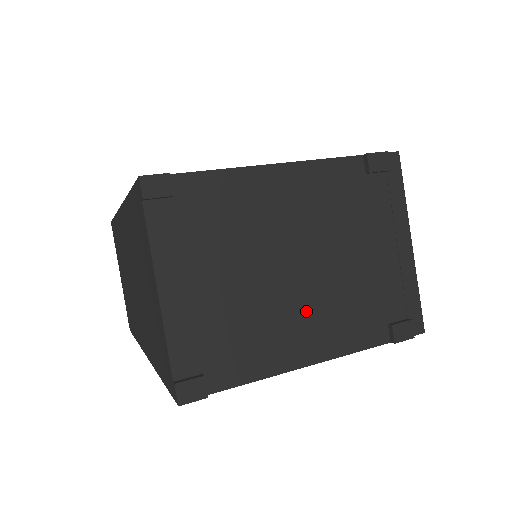
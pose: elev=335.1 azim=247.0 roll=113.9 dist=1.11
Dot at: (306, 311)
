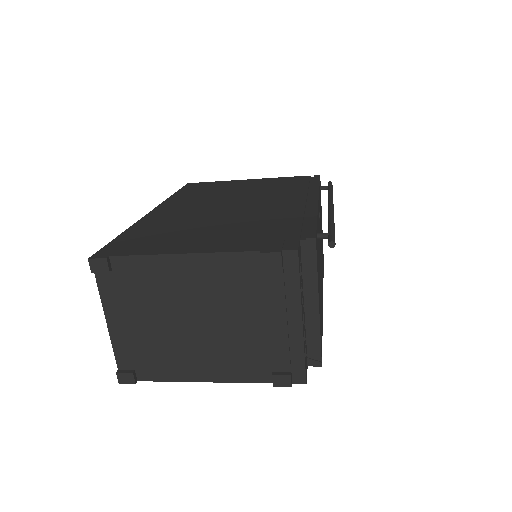
Dot at: (205, 351)
